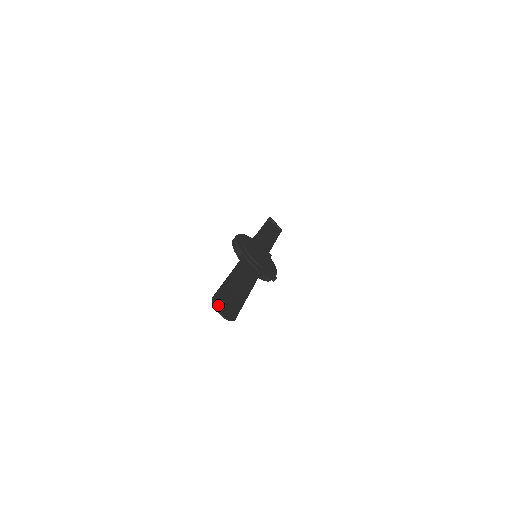
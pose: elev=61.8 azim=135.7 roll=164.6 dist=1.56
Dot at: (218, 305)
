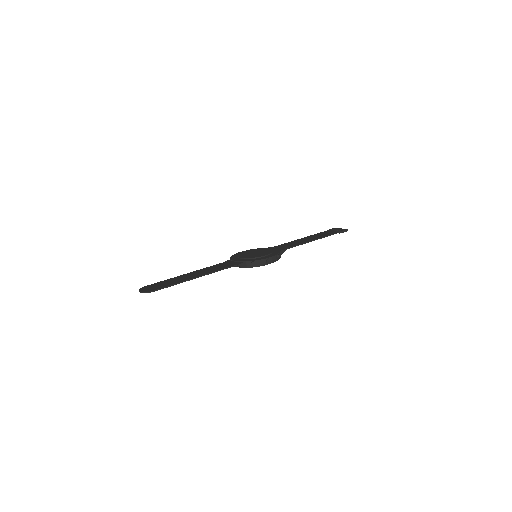
Dot at: (143, 289)
